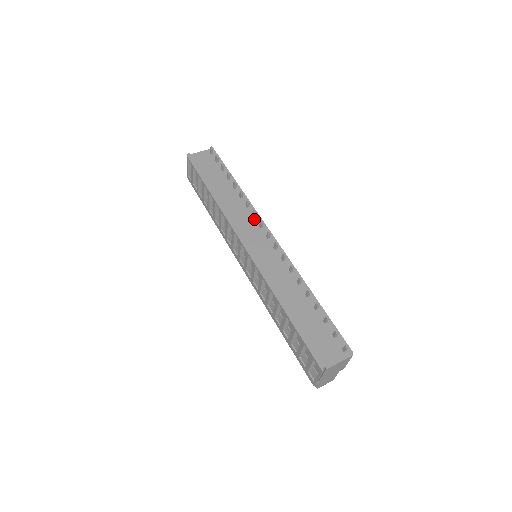
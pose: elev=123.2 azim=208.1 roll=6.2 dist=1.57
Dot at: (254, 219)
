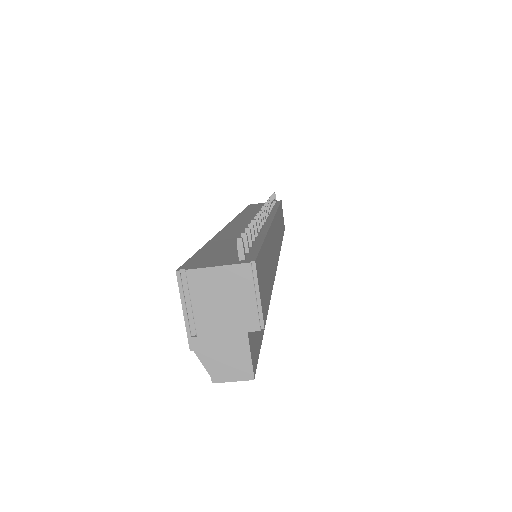
Dot at: occluded
